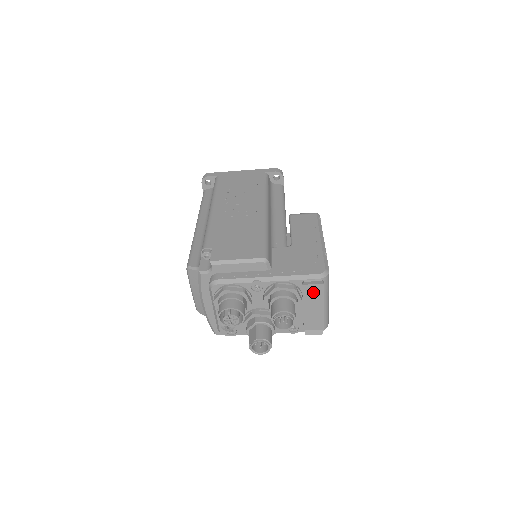
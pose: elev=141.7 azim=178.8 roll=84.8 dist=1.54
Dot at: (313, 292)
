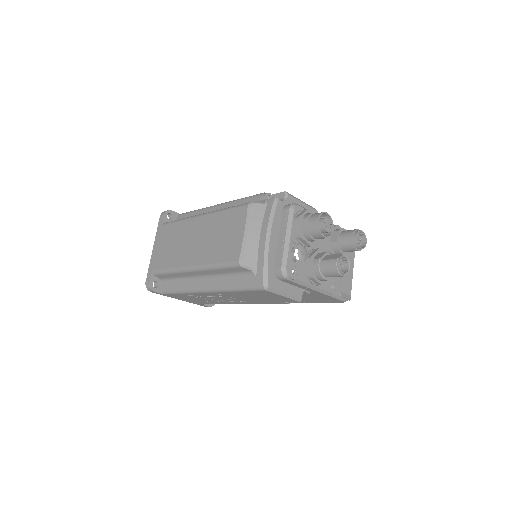
Dot at: occluded
